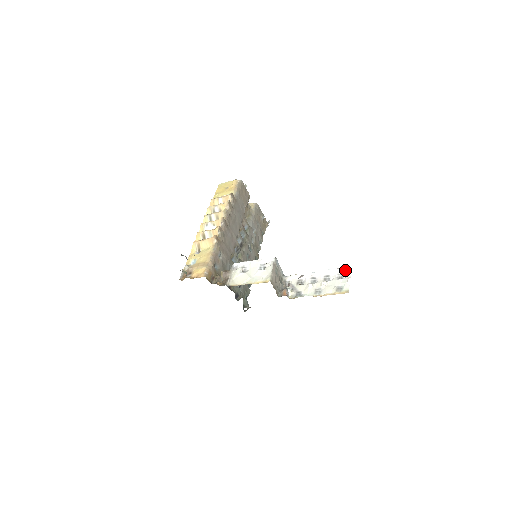
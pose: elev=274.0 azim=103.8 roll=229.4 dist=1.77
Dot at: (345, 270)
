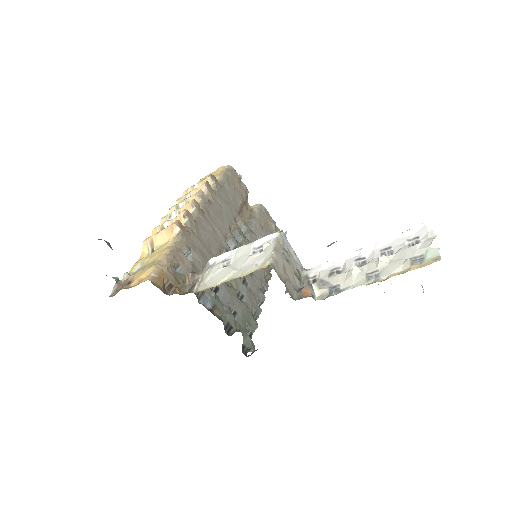
Dot at: (421, 229)
